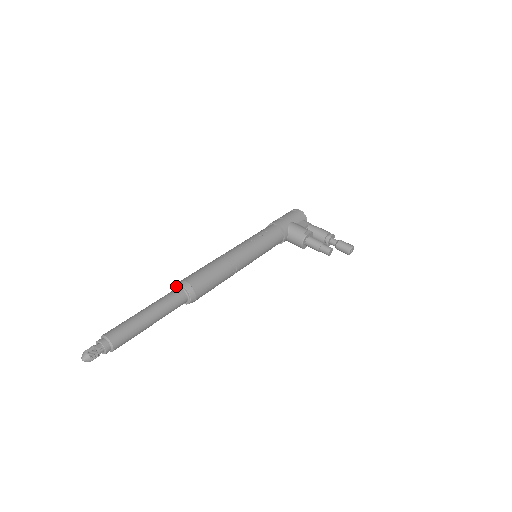
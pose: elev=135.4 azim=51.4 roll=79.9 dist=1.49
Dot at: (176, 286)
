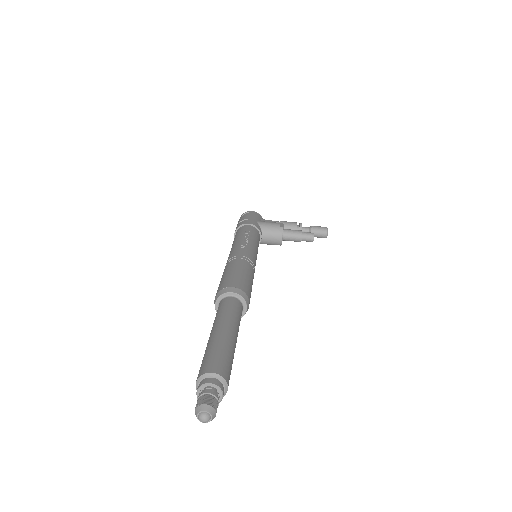
Dot at: (219, 298)
